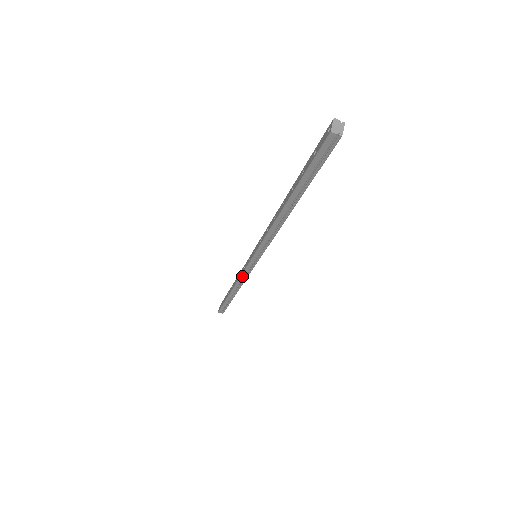
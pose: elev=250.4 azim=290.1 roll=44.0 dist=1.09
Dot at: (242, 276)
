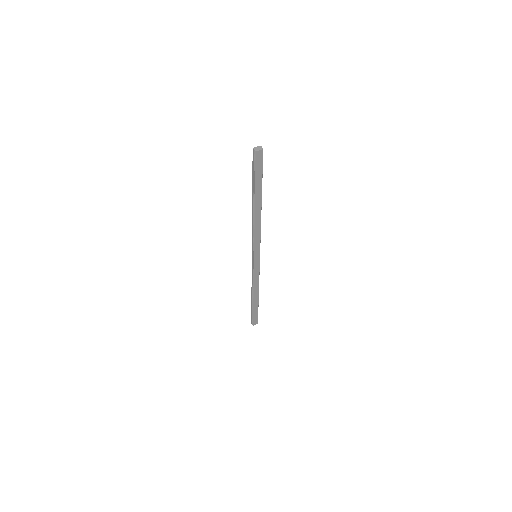
Dot at: (252, 275)
